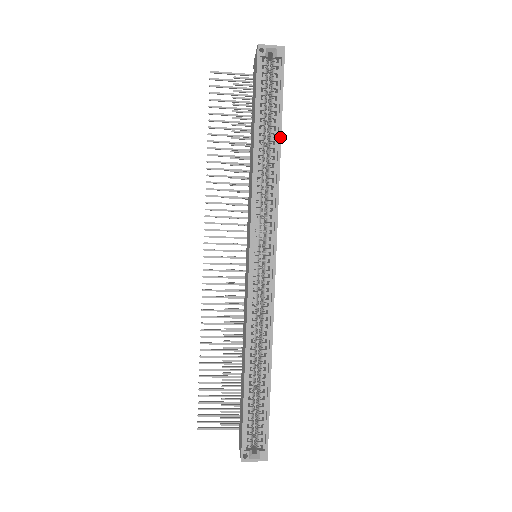
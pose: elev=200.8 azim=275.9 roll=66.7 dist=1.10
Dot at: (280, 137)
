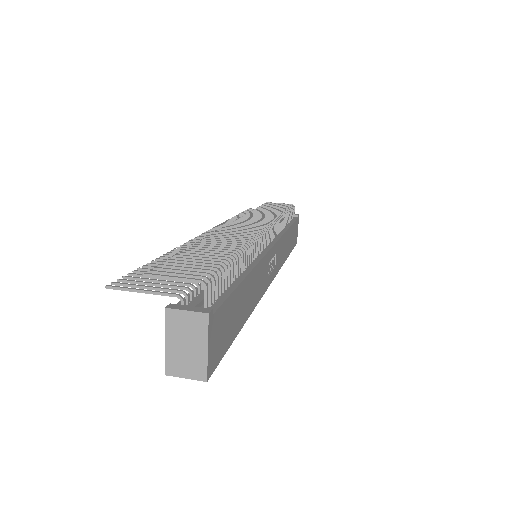
Dot at: (241, 326)
